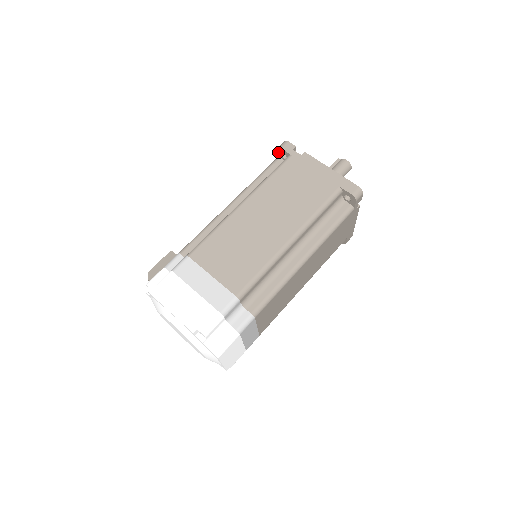
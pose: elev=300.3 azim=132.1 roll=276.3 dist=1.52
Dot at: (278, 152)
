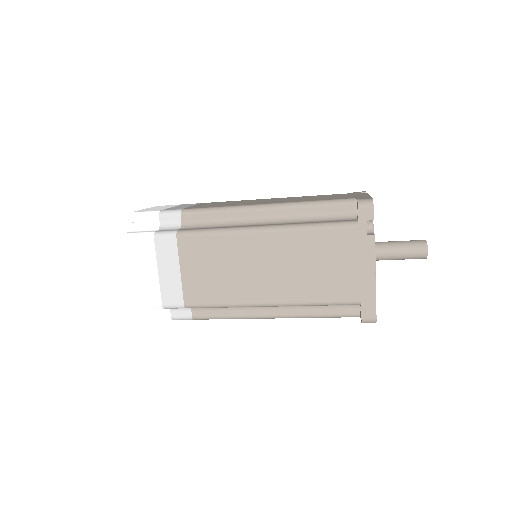
Dot at: occluded
